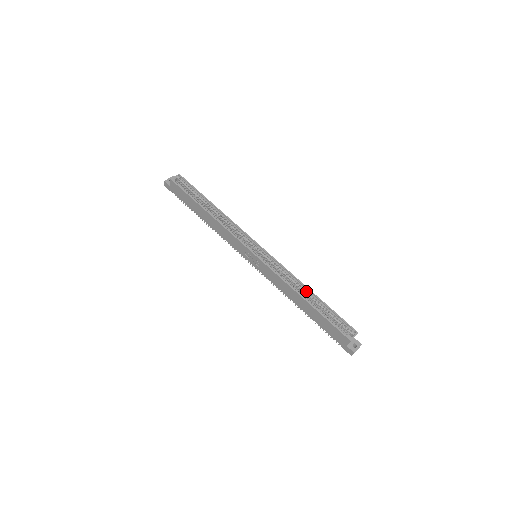
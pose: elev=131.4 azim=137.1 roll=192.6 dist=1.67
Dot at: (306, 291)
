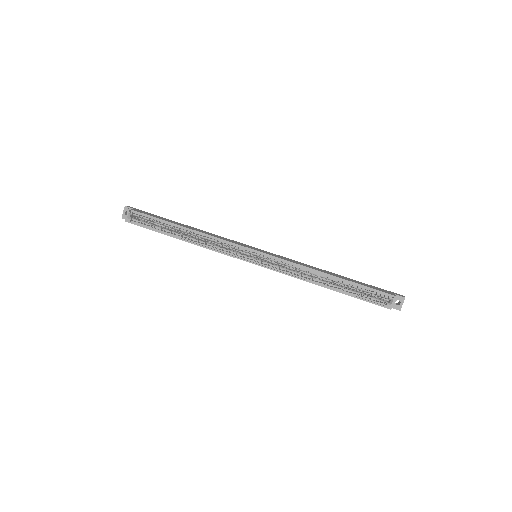
Dot at: (324, 276)
